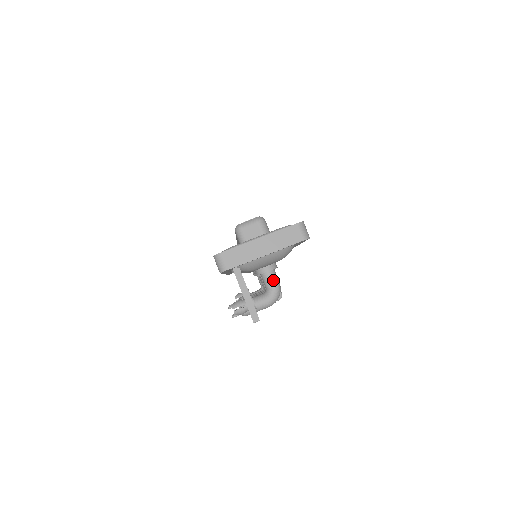
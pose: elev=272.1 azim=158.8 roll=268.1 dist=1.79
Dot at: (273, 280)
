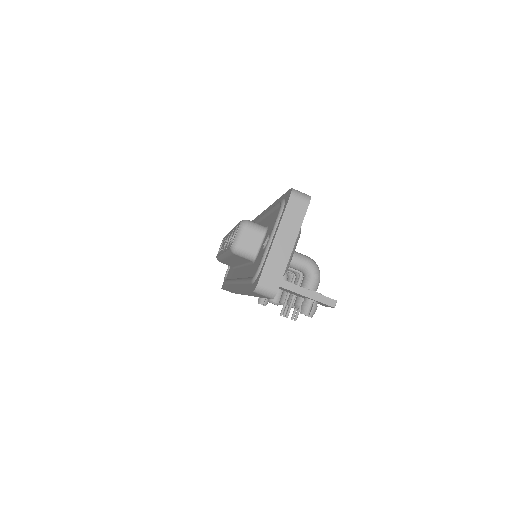
Dot at: (302, 260)
